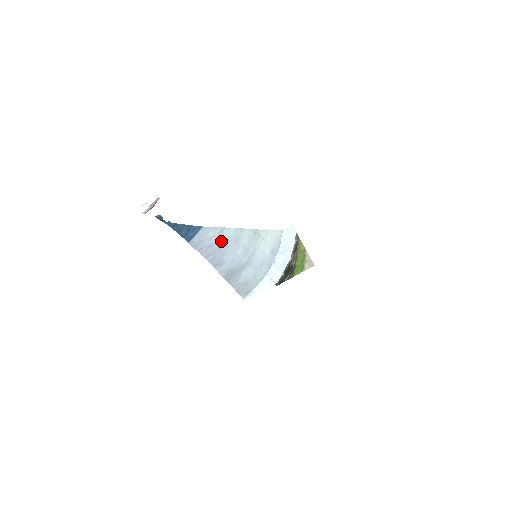
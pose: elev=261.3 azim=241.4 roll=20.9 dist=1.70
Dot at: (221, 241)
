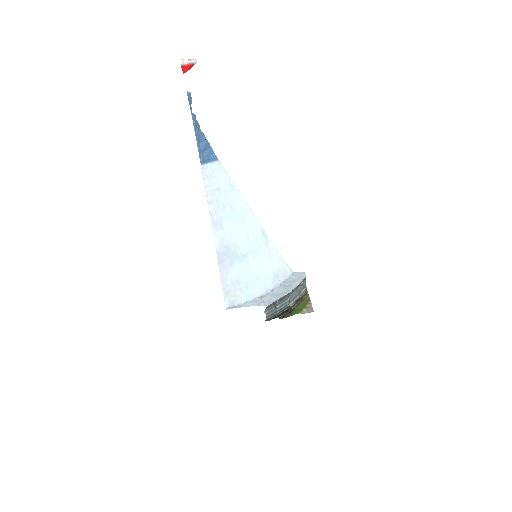
Dot at: (229, 198)
